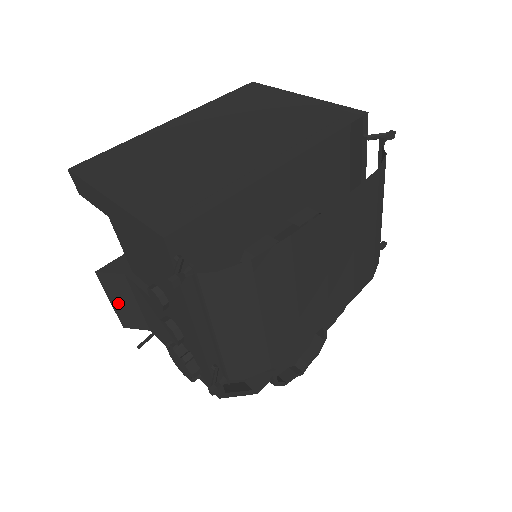
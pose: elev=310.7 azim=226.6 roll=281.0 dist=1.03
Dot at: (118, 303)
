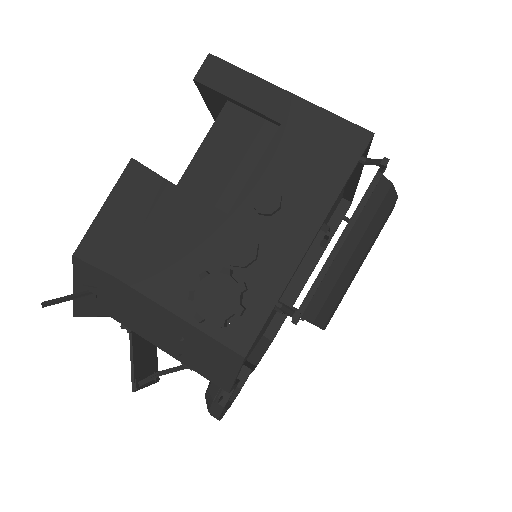
Dot at: (112, 214)
